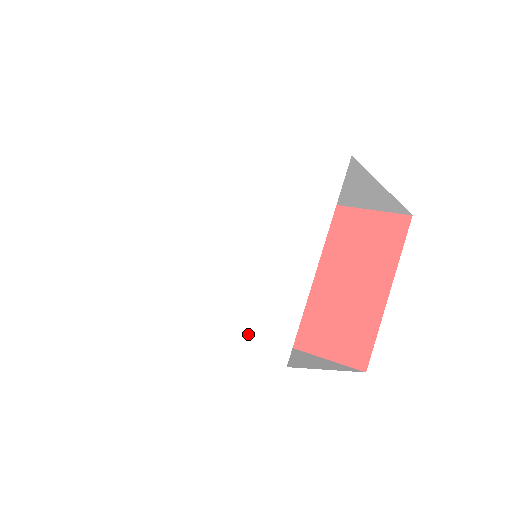
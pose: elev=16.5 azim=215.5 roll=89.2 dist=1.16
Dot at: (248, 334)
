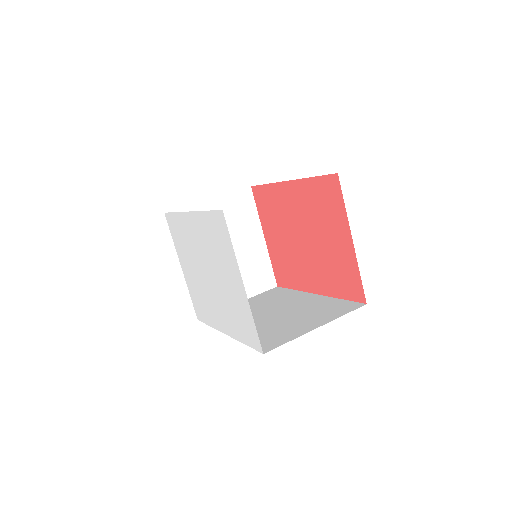
Dot at: (244, 335)
